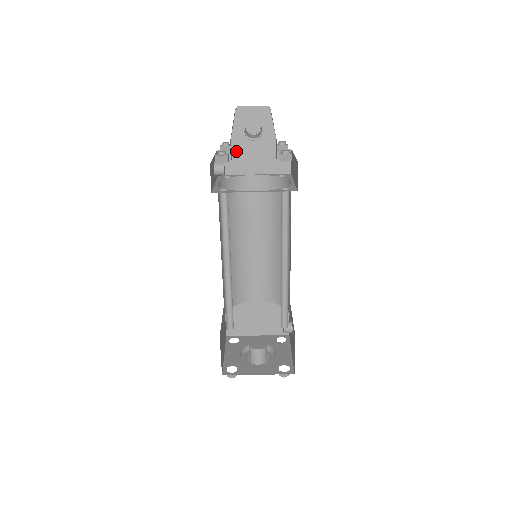
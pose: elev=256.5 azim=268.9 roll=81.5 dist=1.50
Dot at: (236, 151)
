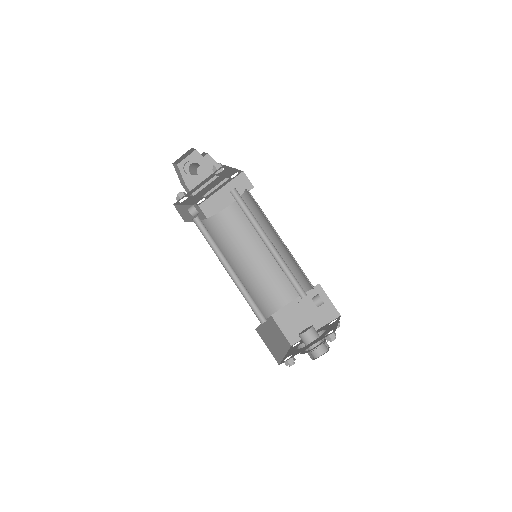
Dot at: occluded
